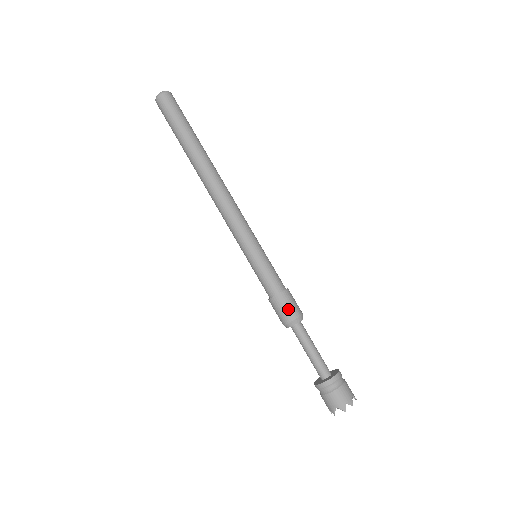
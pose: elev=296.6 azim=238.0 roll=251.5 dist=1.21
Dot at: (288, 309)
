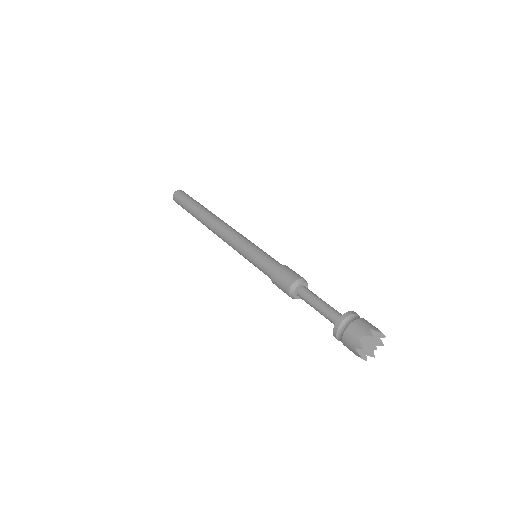
Dot at: (290, 274)
